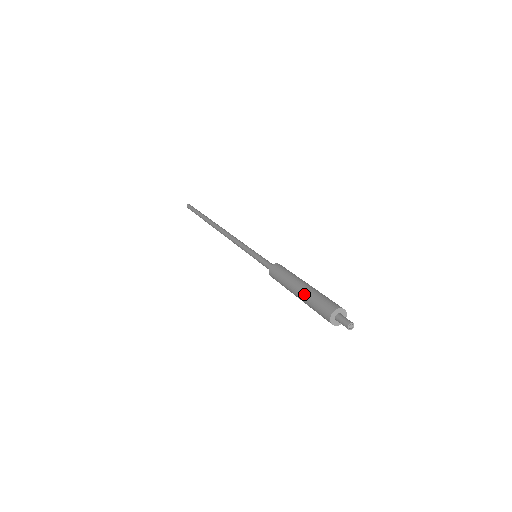
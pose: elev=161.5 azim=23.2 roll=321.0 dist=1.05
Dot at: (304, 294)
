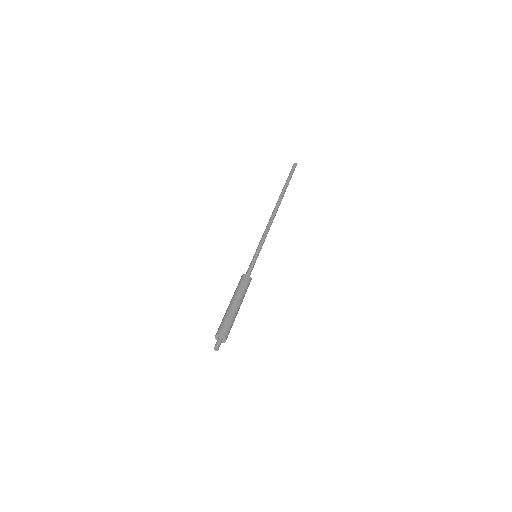
Dot at: (225, 313)
